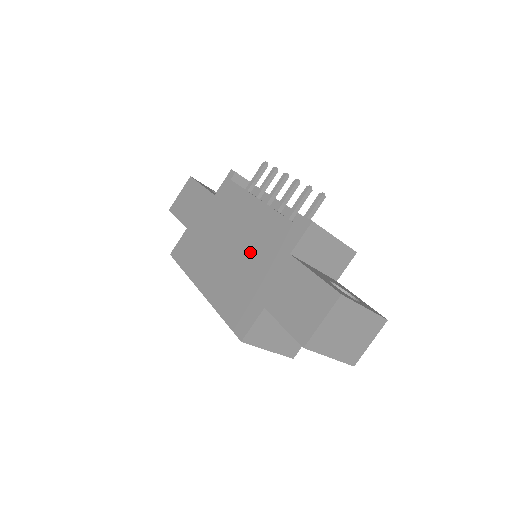
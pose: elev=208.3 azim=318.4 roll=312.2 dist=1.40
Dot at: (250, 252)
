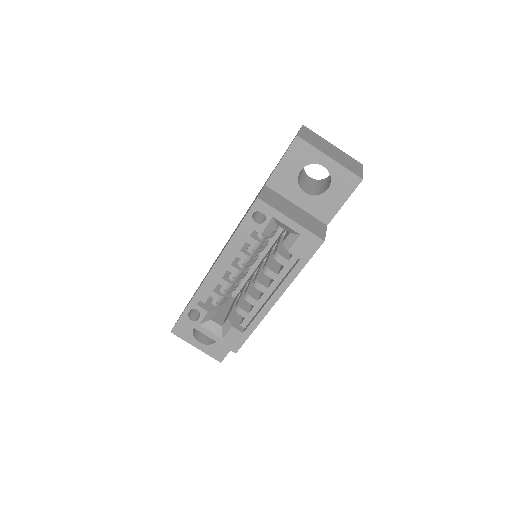
Dot at: (243, 217)
